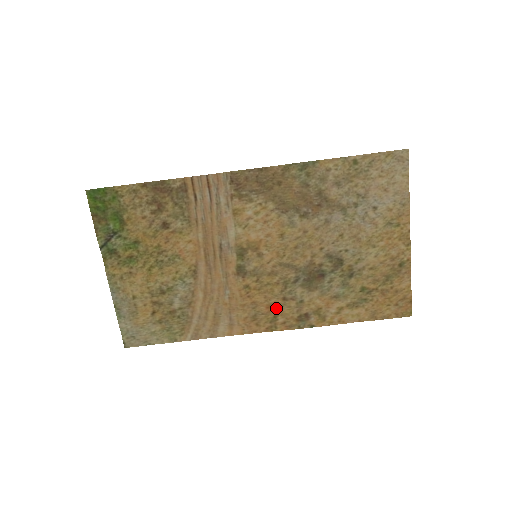
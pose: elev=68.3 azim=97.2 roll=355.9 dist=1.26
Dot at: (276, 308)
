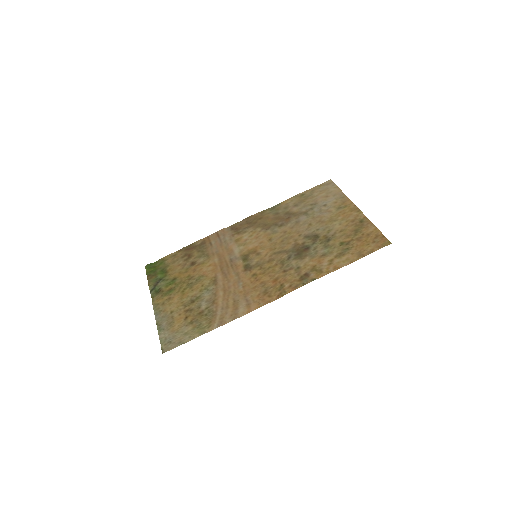
Dot at: (280, 279)
